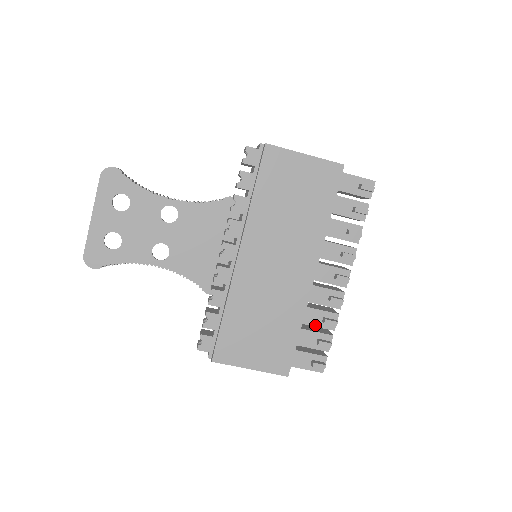
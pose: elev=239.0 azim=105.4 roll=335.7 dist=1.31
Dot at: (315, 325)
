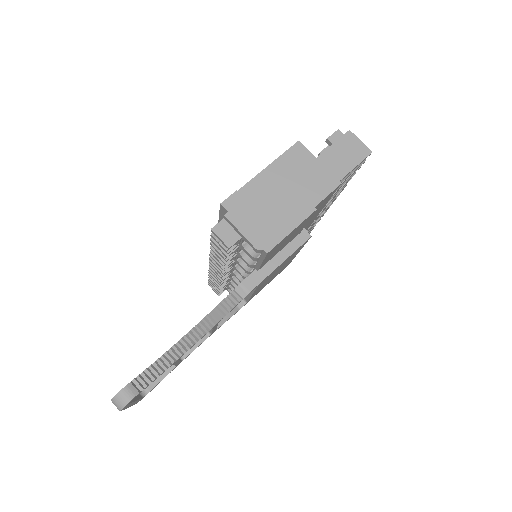
Dot at: occluded
